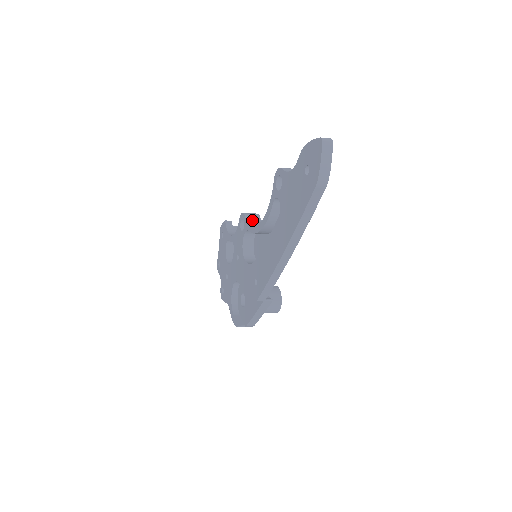
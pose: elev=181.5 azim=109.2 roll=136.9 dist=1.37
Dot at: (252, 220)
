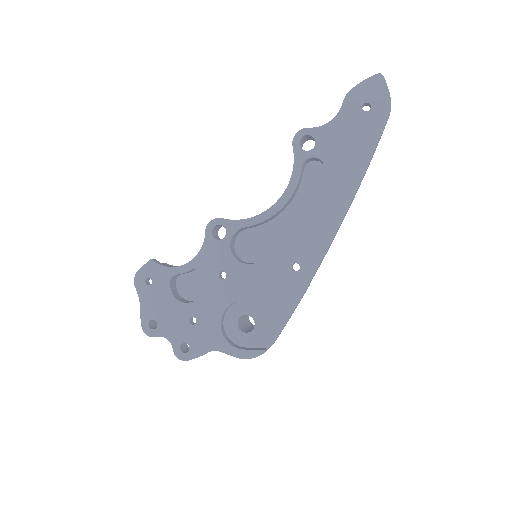
Dot at: (234, 220)
